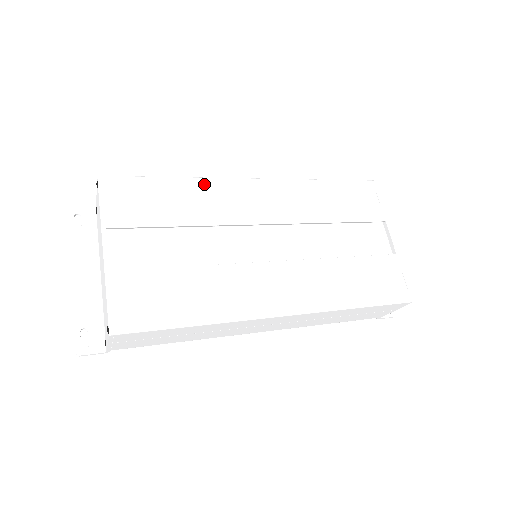
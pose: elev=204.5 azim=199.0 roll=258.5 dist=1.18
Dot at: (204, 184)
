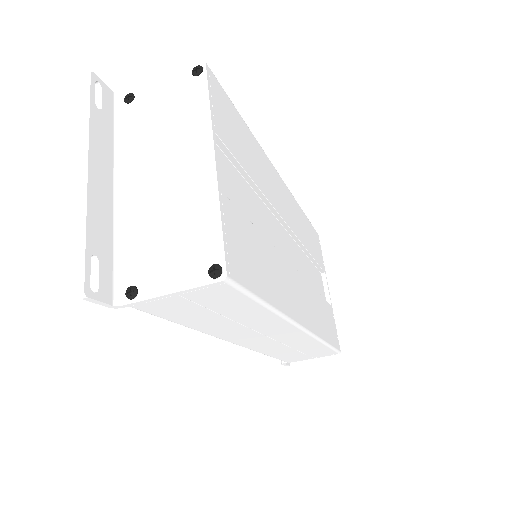
Dot at: (261, 152)
